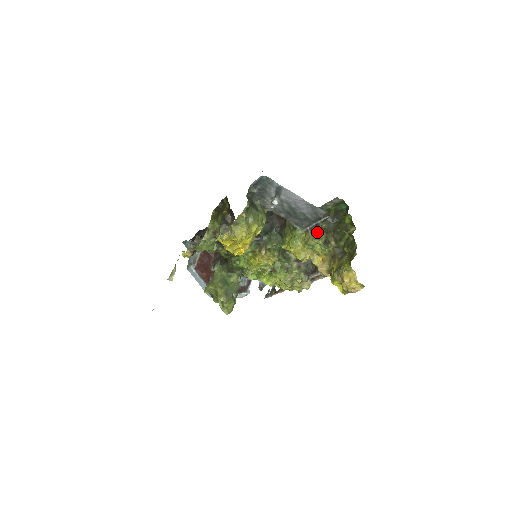
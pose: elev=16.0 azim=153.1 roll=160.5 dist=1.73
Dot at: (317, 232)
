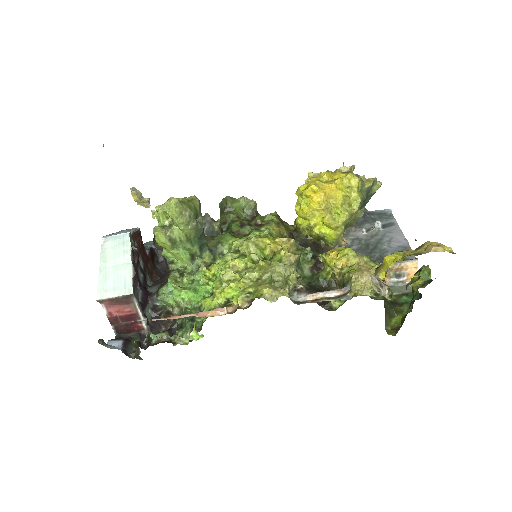
Dot at: occluded
